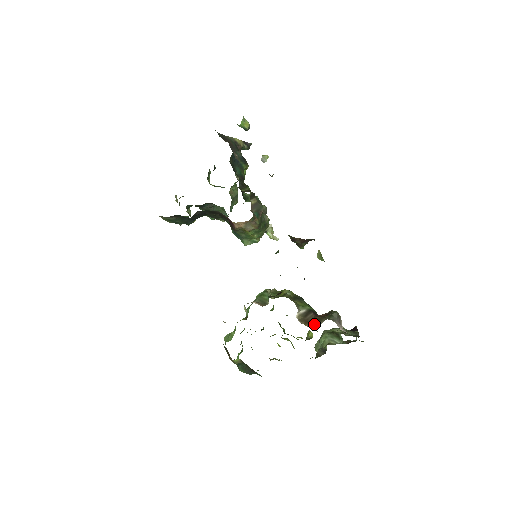
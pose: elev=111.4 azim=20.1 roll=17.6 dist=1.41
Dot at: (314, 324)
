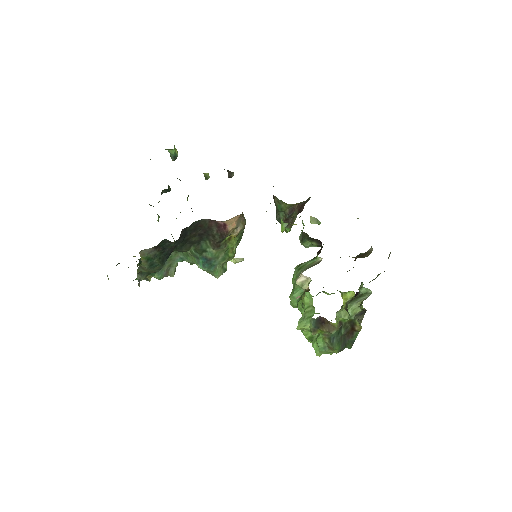
Dot at: (368, 254)
